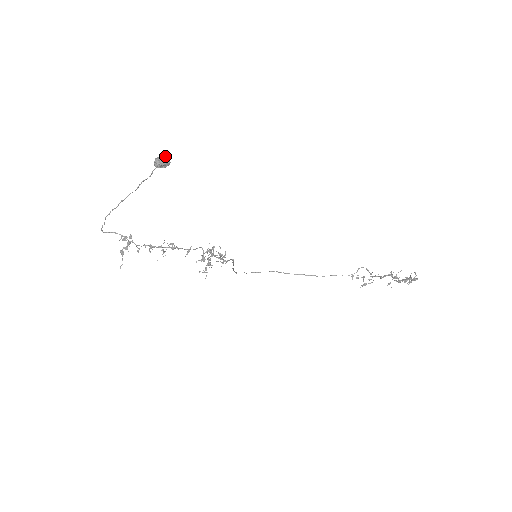
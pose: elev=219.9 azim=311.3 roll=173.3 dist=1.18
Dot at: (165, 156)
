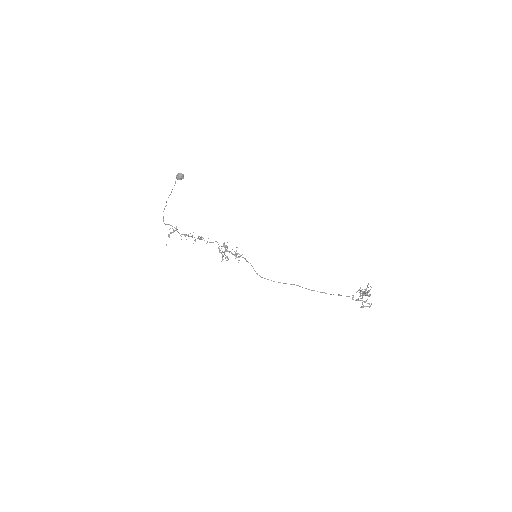
Dot at: (181, 173)
